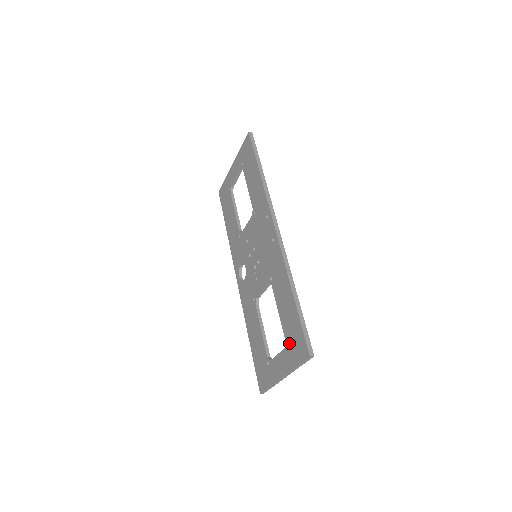
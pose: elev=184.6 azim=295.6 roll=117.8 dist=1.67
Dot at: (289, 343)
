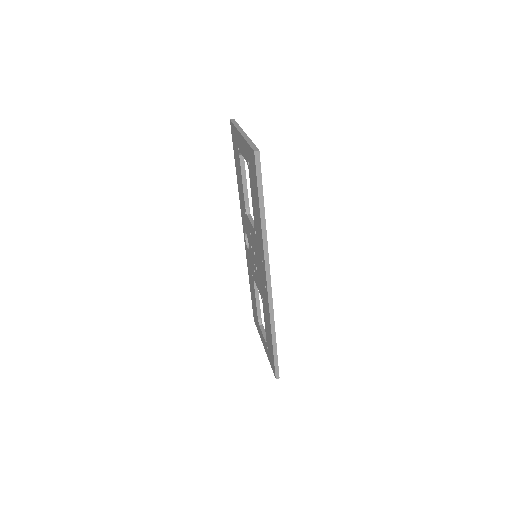
Dot at: (268, 349)
